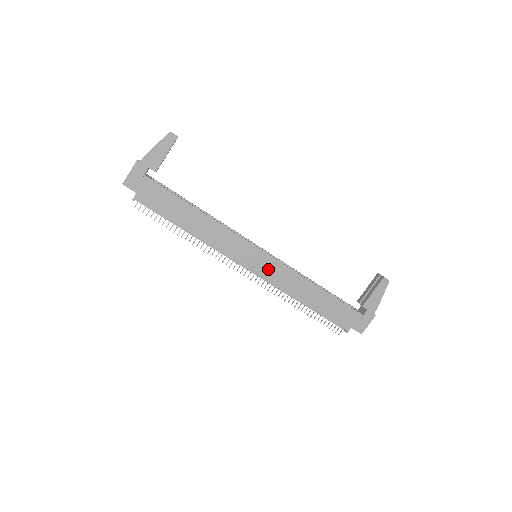
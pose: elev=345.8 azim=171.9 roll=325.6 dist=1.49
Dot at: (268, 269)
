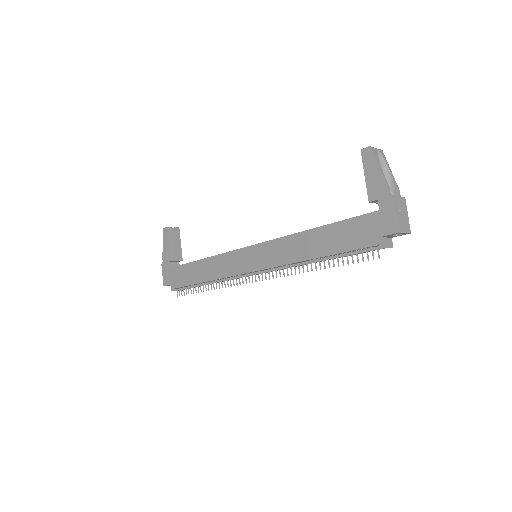
Dot at: (263, 257)
